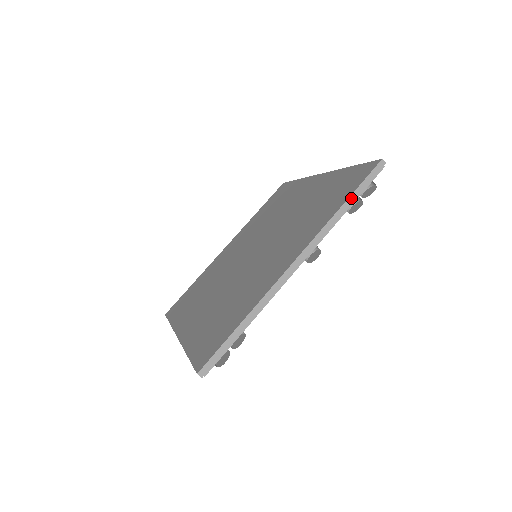
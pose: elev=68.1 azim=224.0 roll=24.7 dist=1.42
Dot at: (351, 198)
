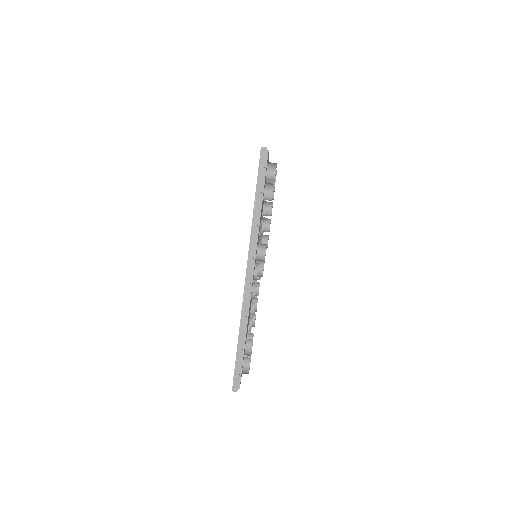
Dot at: occluded
